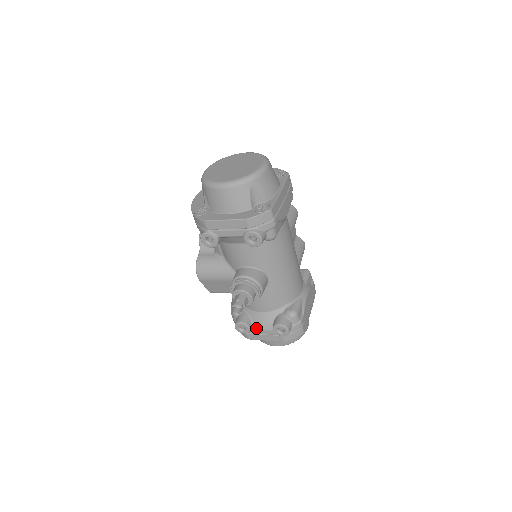
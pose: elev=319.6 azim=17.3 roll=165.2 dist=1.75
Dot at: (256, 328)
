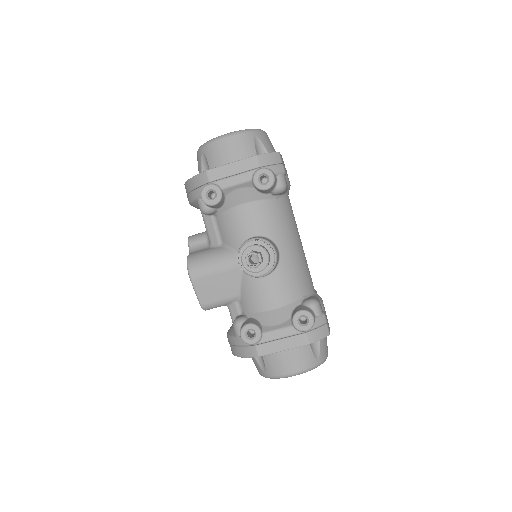
Dot at: (269, 330)
